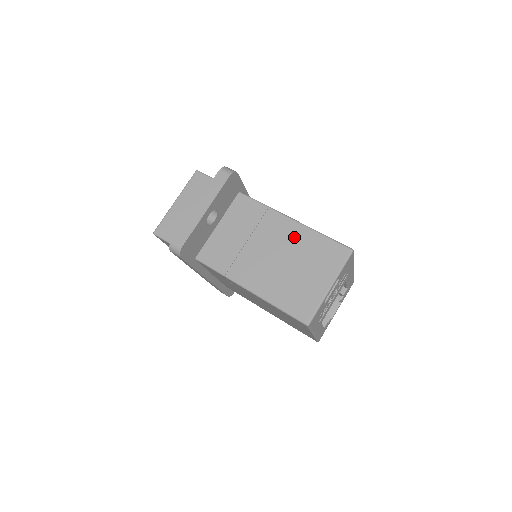
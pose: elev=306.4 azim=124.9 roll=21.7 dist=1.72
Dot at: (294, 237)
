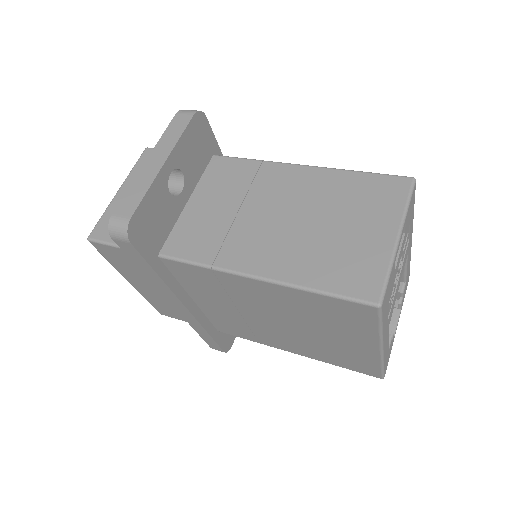
Dot at: (313, 186)
